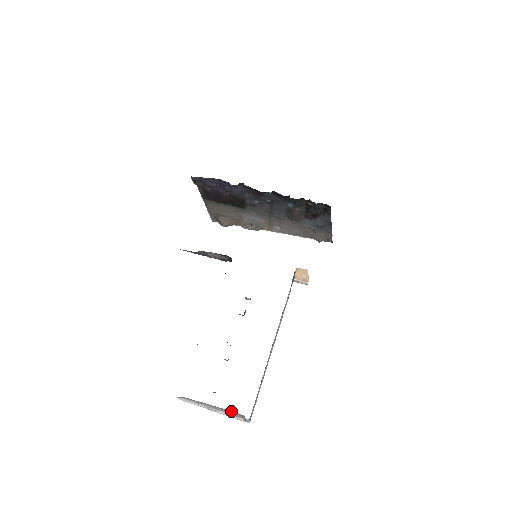
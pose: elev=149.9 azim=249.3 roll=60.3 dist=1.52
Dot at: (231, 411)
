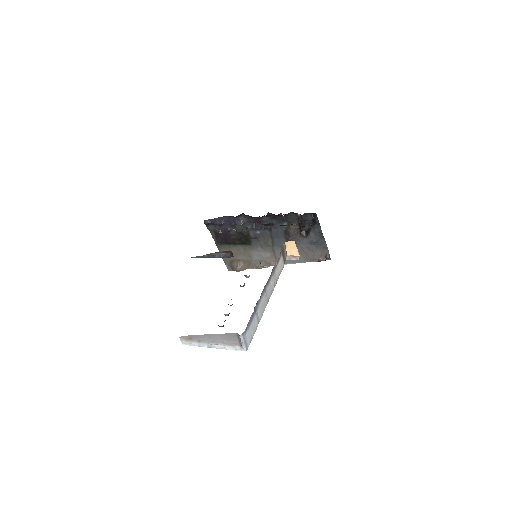
Dot at: (226, 334)
